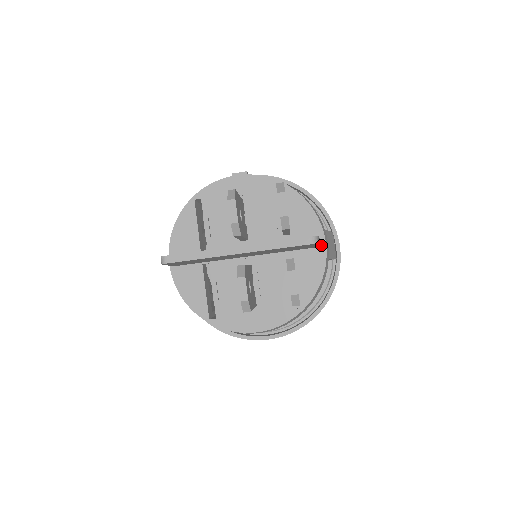
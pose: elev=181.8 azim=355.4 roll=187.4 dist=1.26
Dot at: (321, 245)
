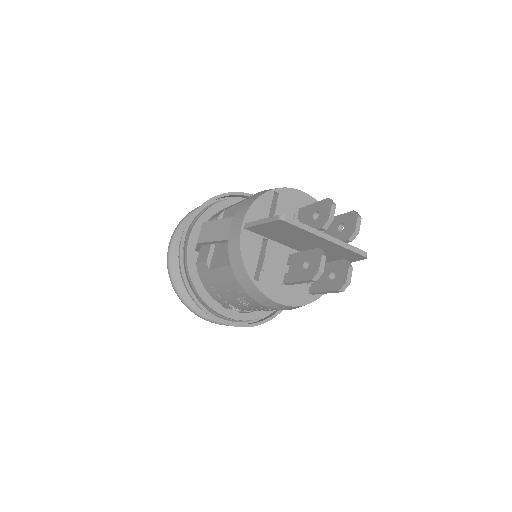
Dot at: occluded
